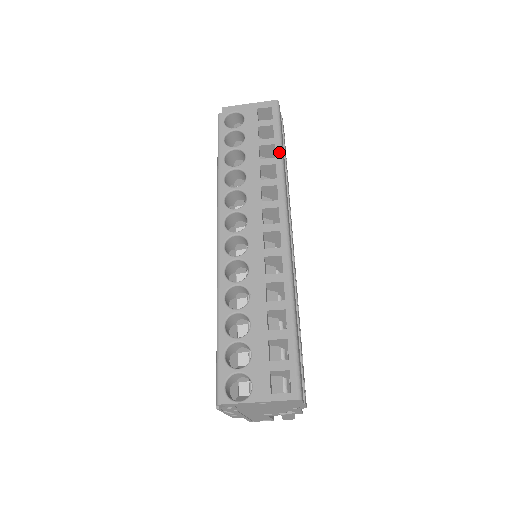
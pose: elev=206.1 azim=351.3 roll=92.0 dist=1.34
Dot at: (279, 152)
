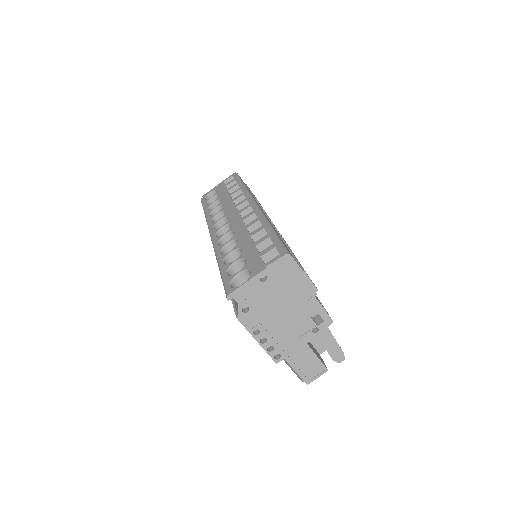
Dot at: (241, 185)
